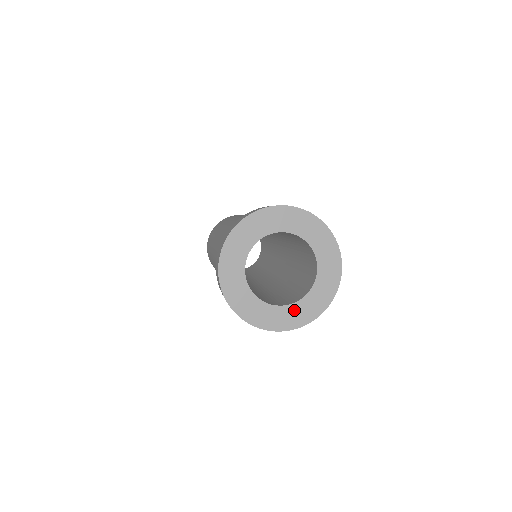
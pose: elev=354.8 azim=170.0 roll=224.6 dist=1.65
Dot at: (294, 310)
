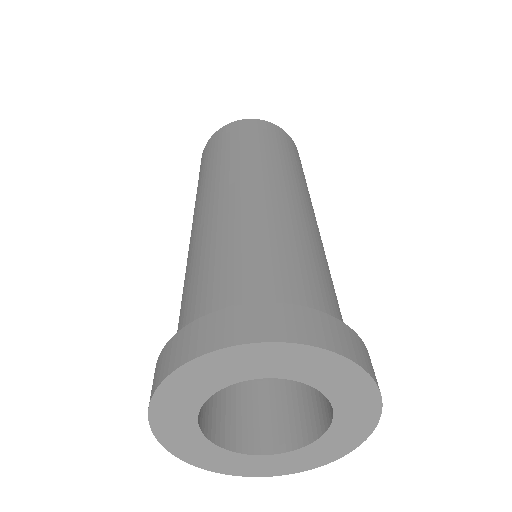
Dot at: (313, 450)
